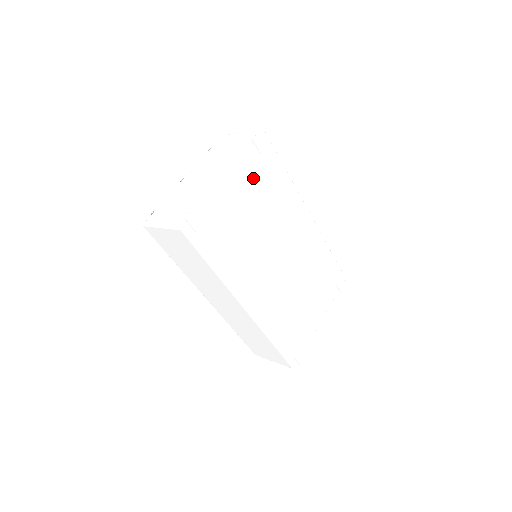
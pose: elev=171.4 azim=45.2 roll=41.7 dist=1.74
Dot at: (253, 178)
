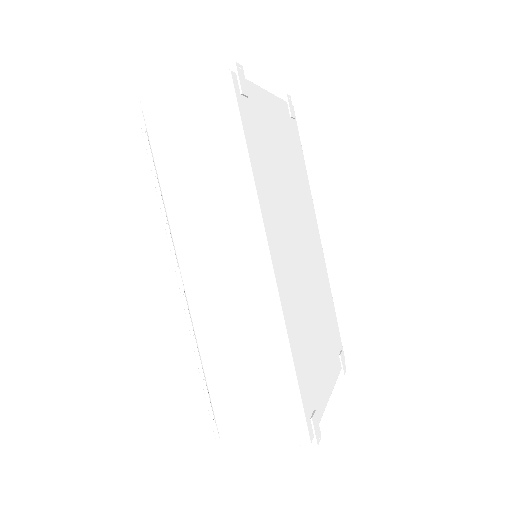
Dot at: (285, 129)
